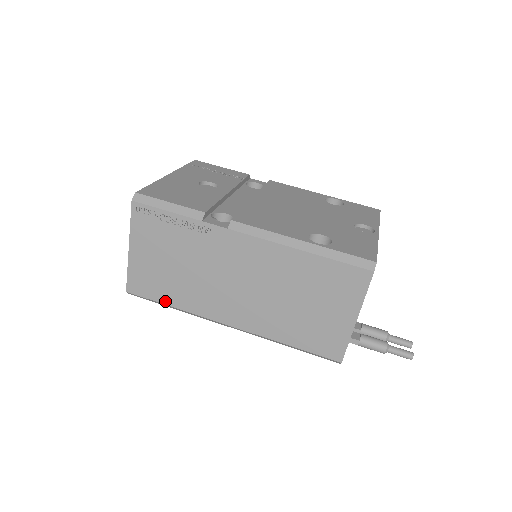
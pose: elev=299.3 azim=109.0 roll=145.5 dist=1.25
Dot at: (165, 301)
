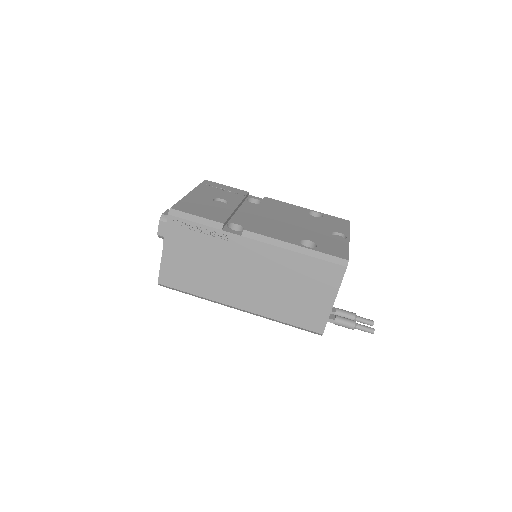
Dot at: (189, 290)
